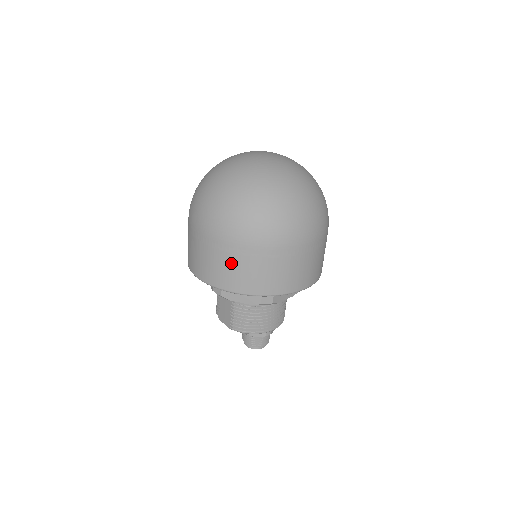
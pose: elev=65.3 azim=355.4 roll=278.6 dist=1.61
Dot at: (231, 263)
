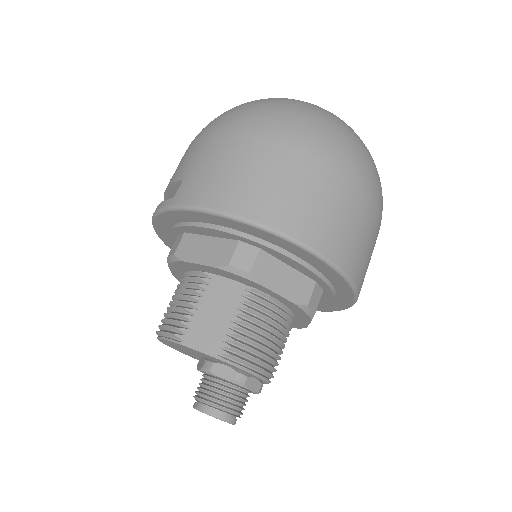
Dot at: (326, 199)
